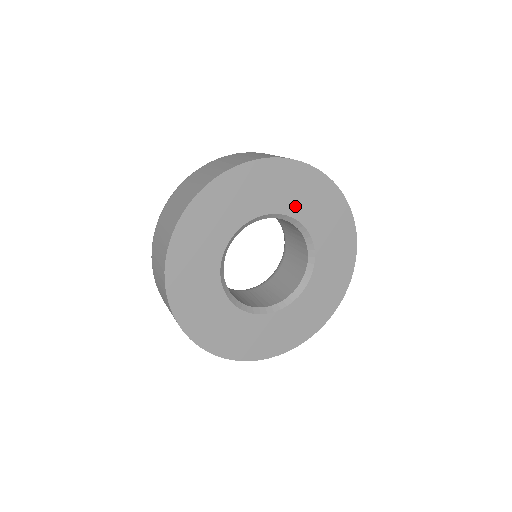
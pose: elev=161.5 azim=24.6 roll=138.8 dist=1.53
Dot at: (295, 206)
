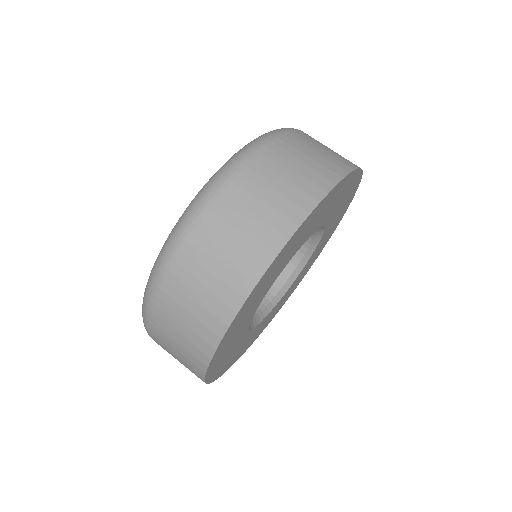
Dot at: (306, 236)
